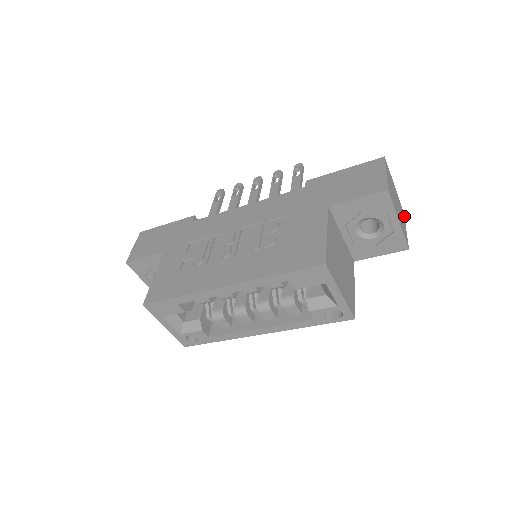
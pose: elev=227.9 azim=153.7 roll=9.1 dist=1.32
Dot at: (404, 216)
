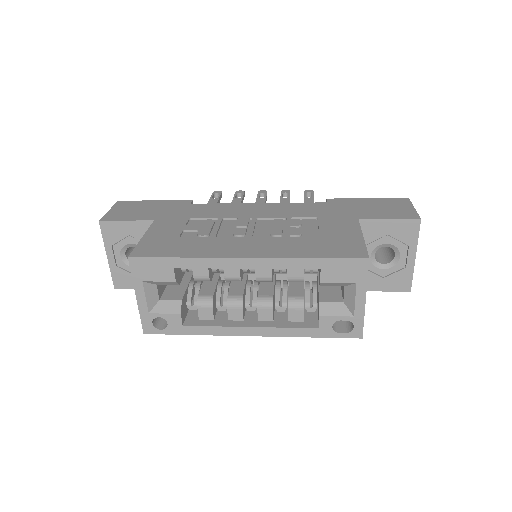
Dot at: occluded
